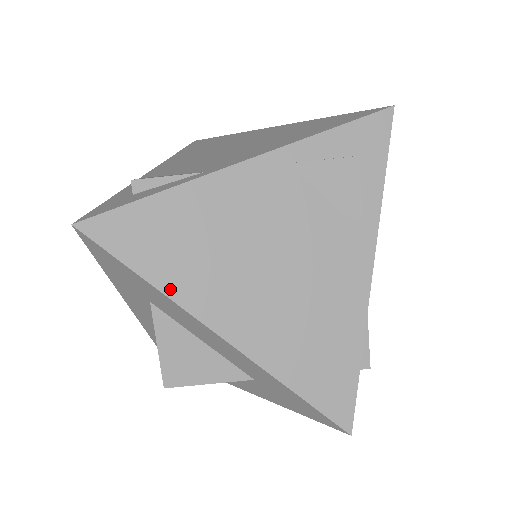
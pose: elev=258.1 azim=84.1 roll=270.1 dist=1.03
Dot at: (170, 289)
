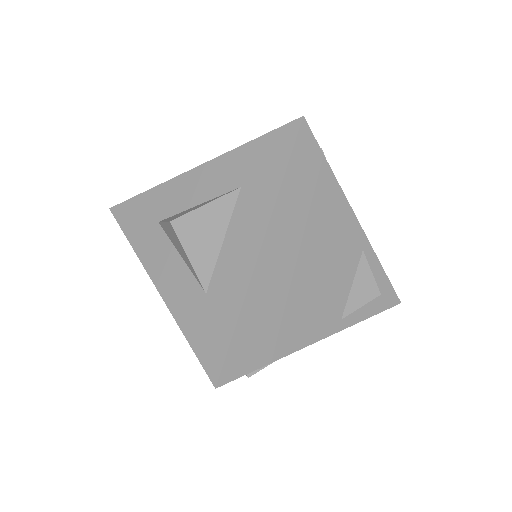
Dot at: occluded
